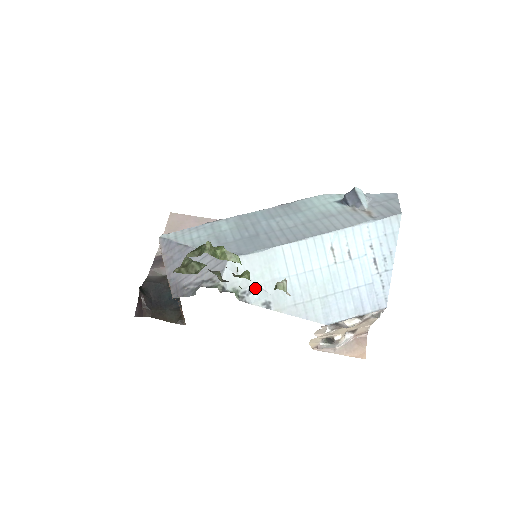
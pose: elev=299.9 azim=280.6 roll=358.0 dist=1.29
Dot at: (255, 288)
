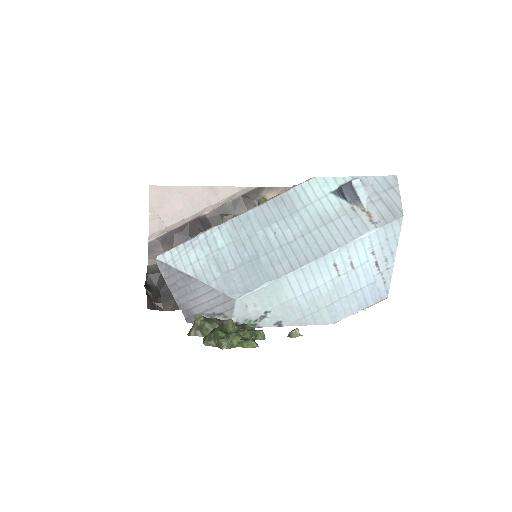
Dot at: (266, 315)
